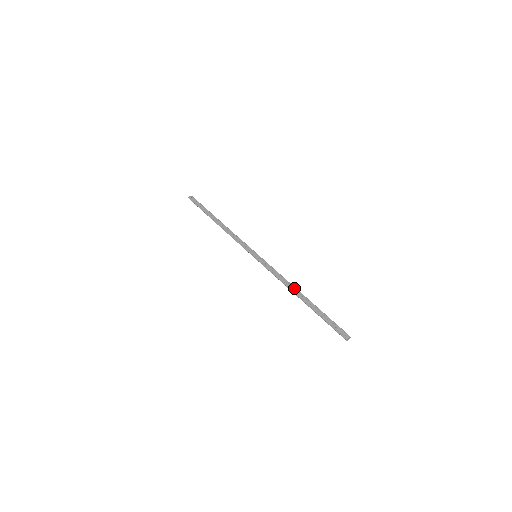
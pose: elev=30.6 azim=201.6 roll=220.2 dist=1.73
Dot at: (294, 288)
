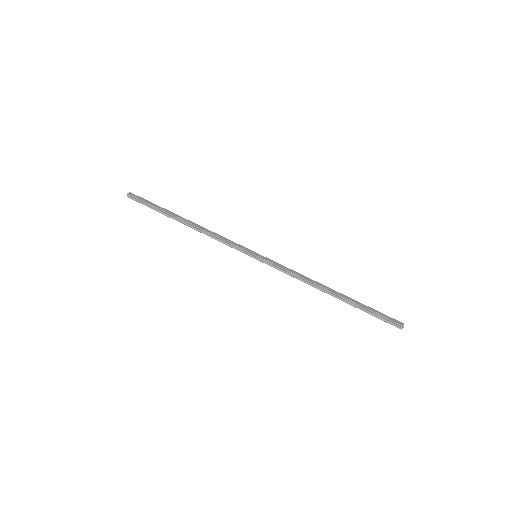
Dot at: (321, 284)
